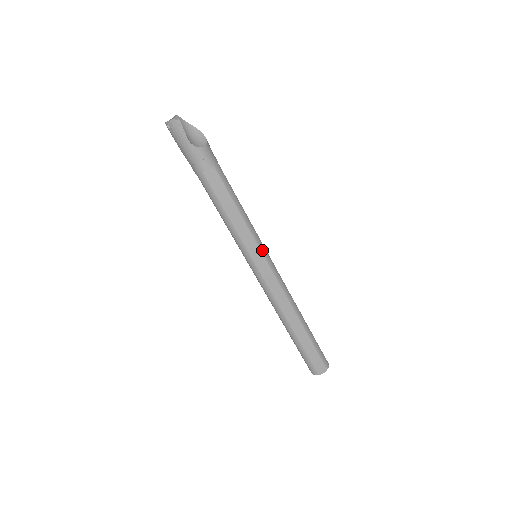
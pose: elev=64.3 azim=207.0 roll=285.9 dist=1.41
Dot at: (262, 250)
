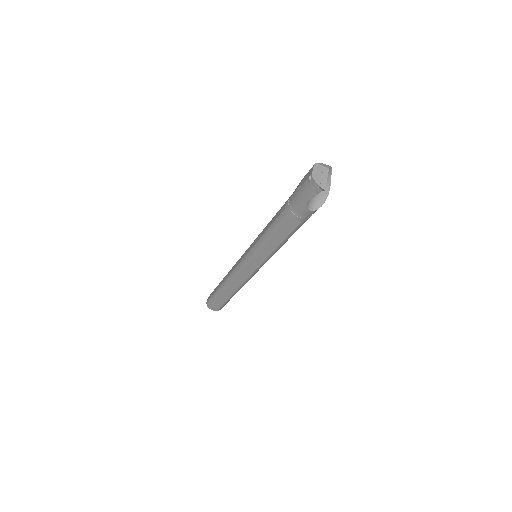
Dot at: (262, 264)
